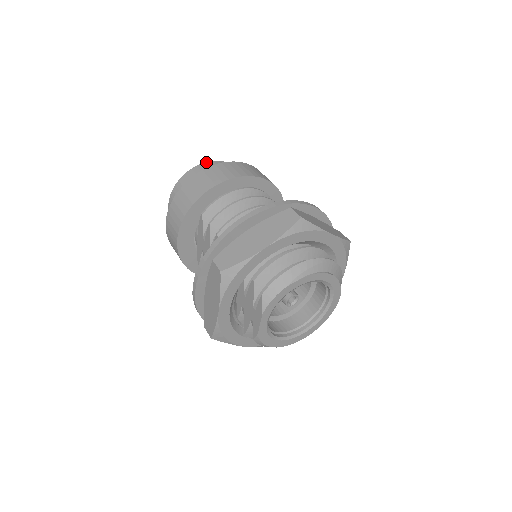
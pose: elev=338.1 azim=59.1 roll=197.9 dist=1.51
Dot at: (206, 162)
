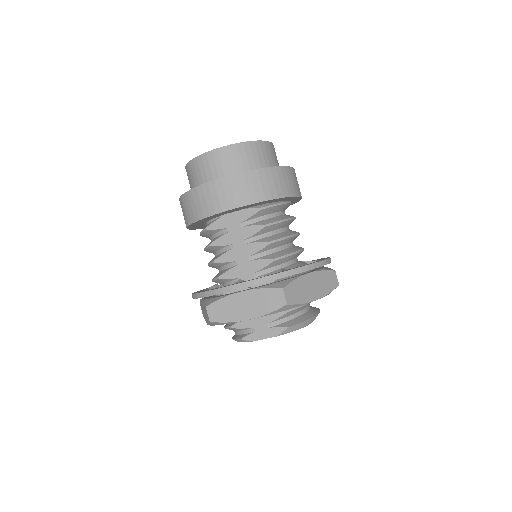
Dot at: (269, 142)
